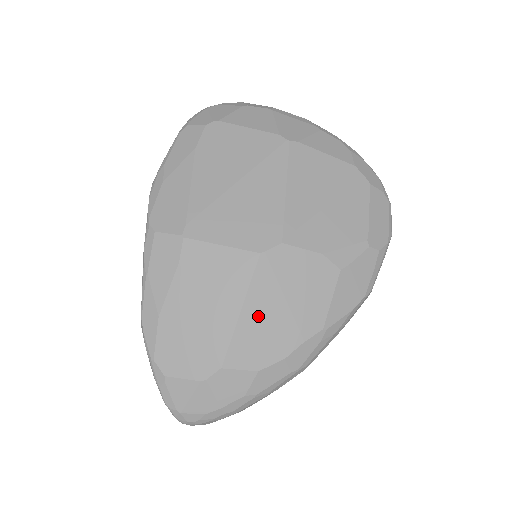
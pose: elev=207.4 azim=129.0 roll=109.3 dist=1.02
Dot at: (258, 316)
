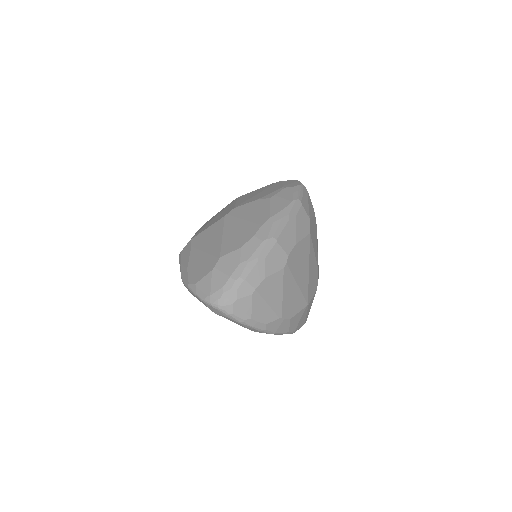
Dot at: (232, 232)
